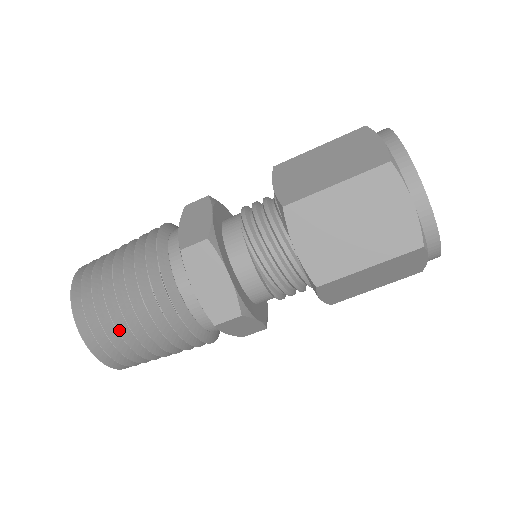
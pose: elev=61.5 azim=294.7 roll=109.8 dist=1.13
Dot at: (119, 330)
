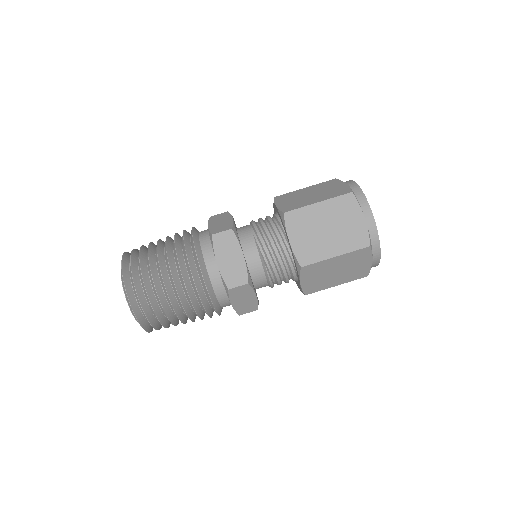
Dot at: (157, 289)
